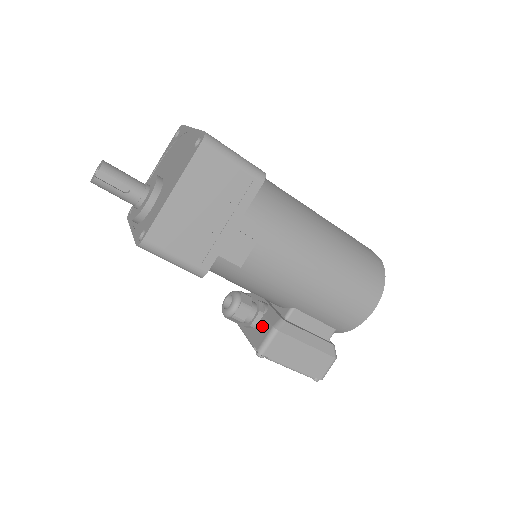
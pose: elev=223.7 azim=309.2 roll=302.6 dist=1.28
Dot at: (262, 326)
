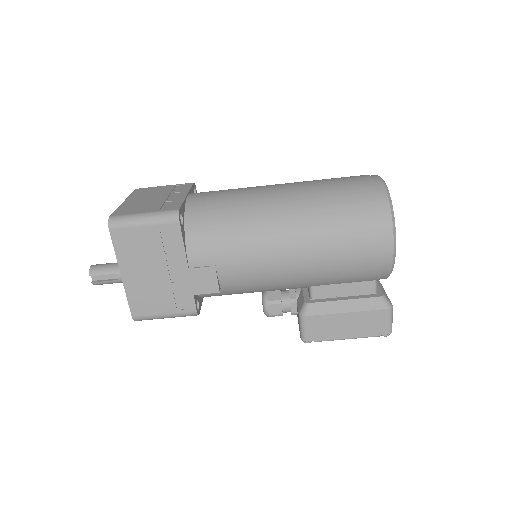
Dot at: occluded
